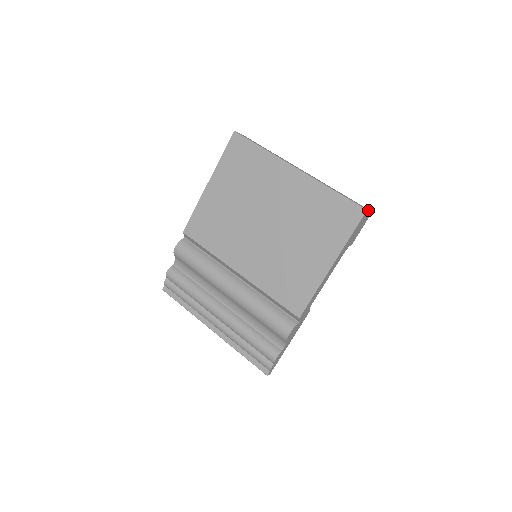
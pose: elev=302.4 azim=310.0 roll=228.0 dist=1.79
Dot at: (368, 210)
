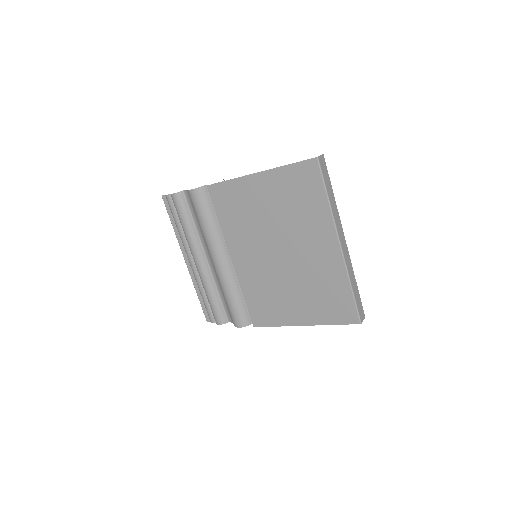
Dot at: occluded
